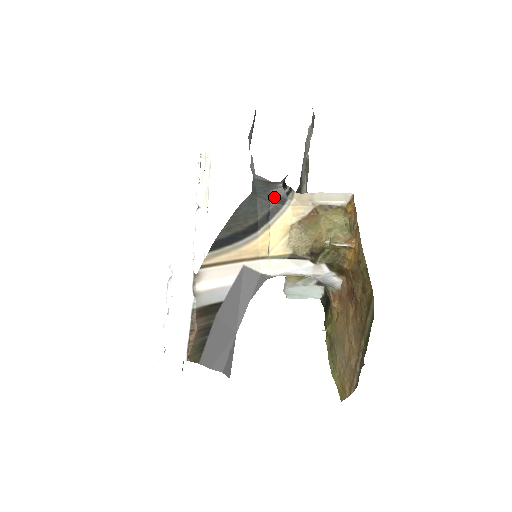
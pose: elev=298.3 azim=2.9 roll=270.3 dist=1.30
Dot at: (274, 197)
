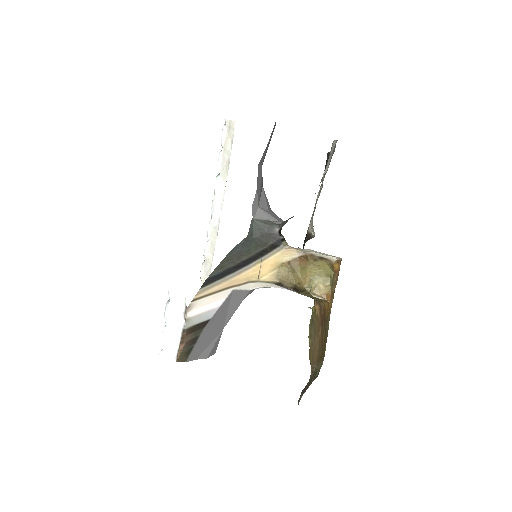
Dot at: (269, 239)
